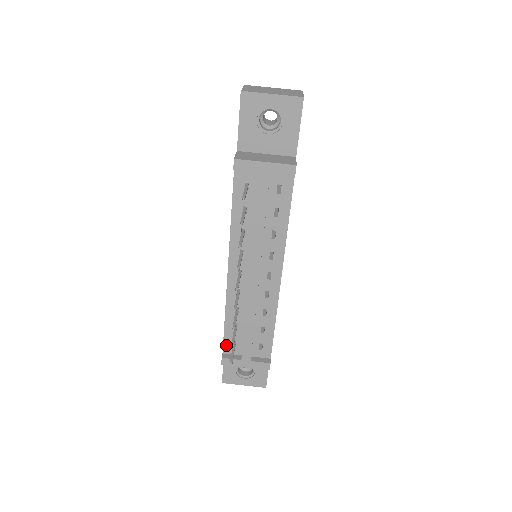
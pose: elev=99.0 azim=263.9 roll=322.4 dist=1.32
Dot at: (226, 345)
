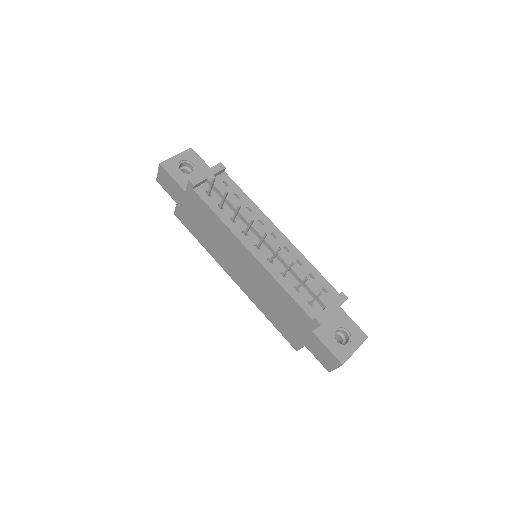
Dot at: (307, 310)
